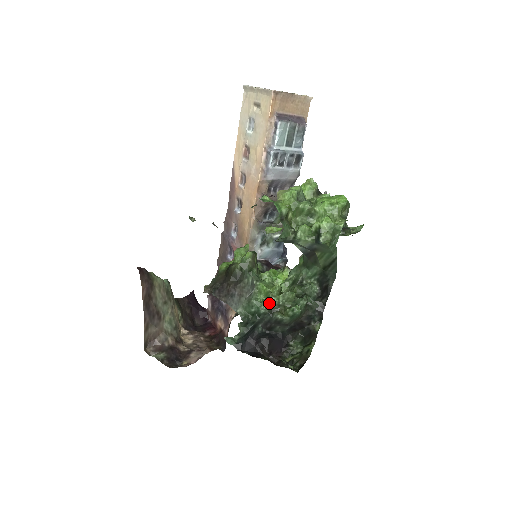
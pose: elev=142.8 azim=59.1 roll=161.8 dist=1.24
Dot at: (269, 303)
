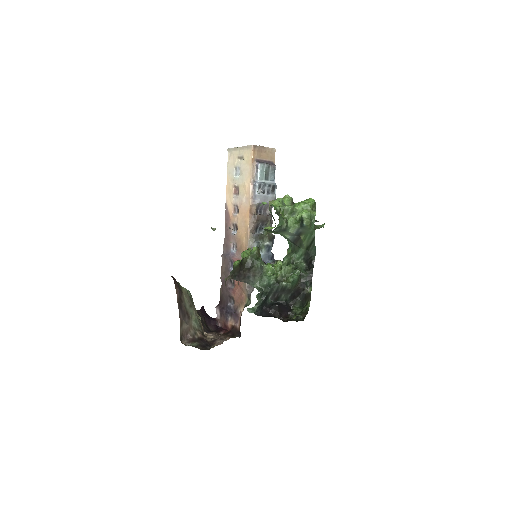
Dot at: (275, 276)
